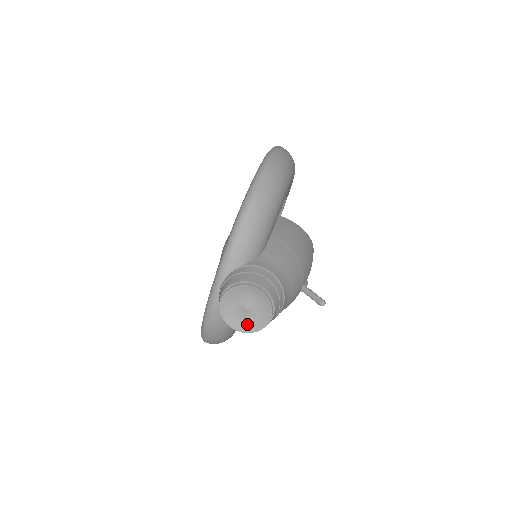
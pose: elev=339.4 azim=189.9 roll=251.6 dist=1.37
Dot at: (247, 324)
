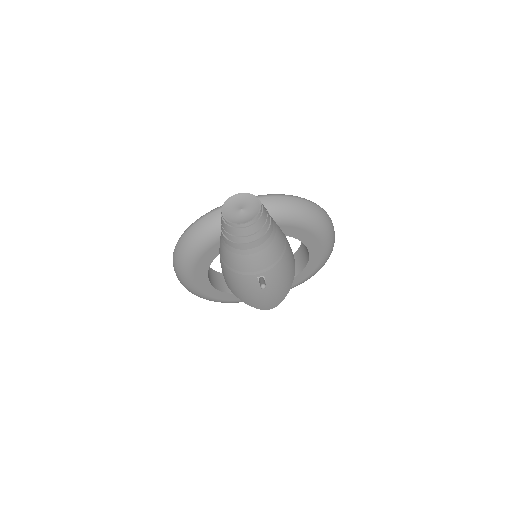
Dot at: (230, 216)
